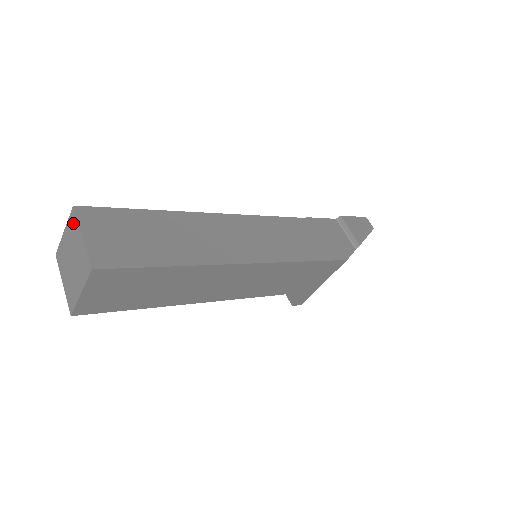
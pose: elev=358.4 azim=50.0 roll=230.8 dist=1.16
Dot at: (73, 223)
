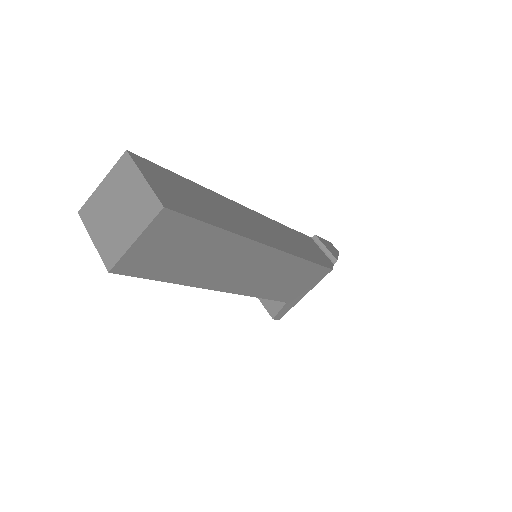
Dot at: (125, 168)
